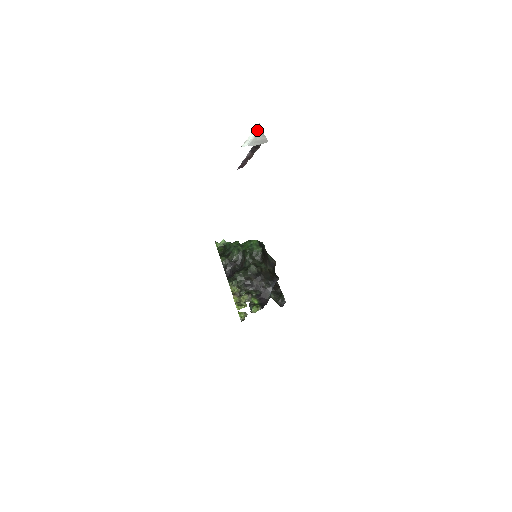
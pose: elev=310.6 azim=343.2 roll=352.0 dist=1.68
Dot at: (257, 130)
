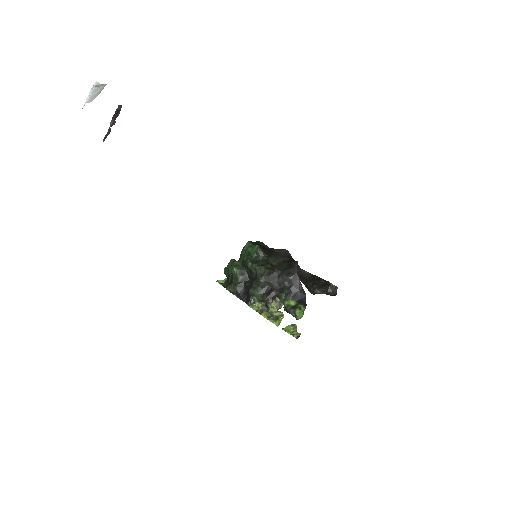
Dot at: (93, 87)
